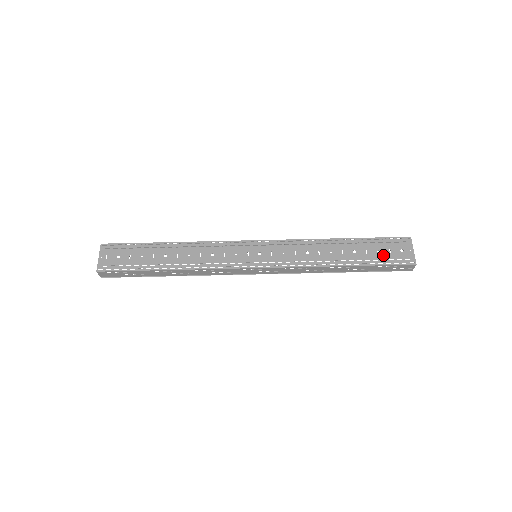
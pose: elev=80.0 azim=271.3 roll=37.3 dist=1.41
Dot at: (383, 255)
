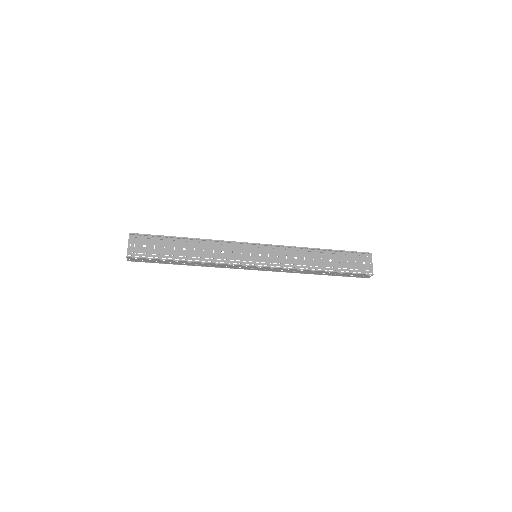
Dot at: (351, 265)
